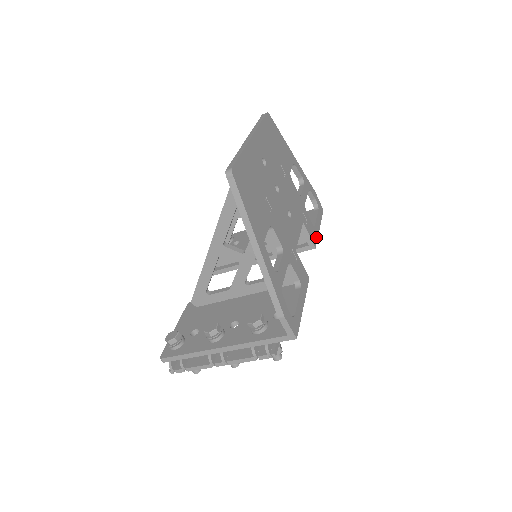
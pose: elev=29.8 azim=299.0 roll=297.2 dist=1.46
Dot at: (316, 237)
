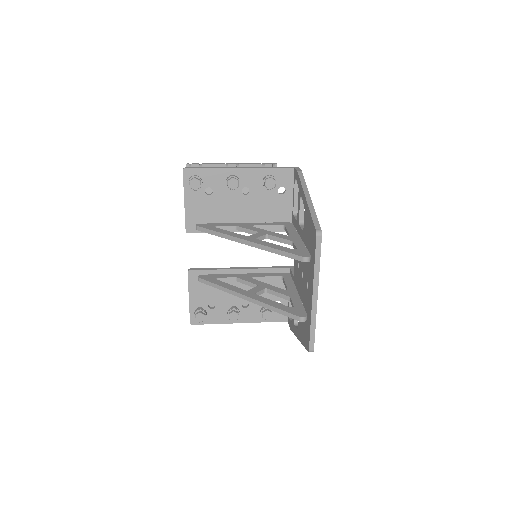
Dot at: occluded
